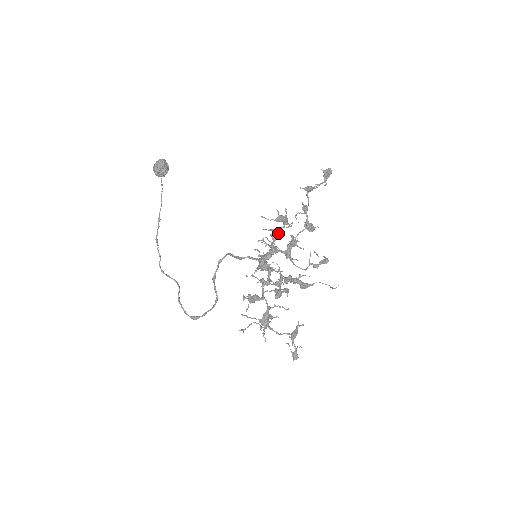
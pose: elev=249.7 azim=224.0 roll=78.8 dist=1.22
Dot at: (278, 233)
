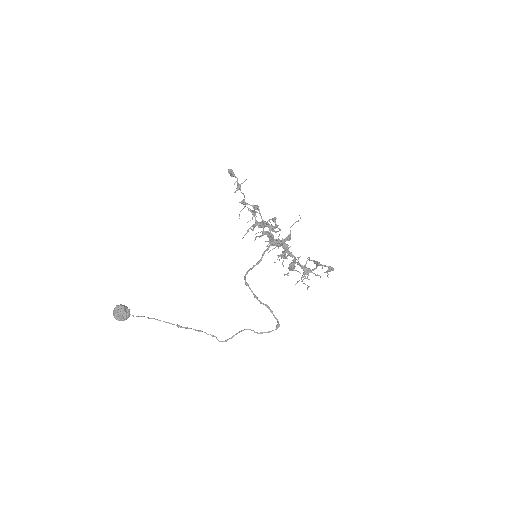
Dot at: (259, 223)
